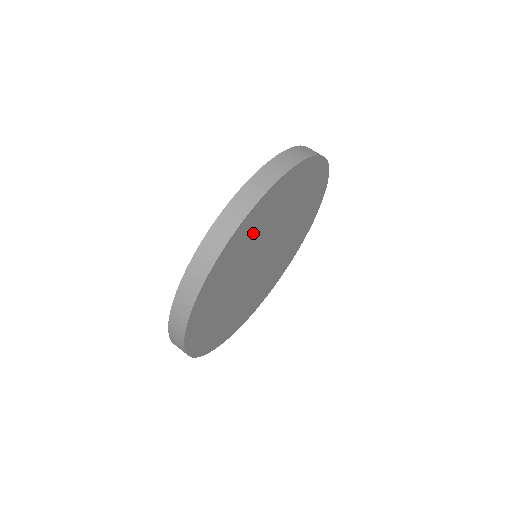
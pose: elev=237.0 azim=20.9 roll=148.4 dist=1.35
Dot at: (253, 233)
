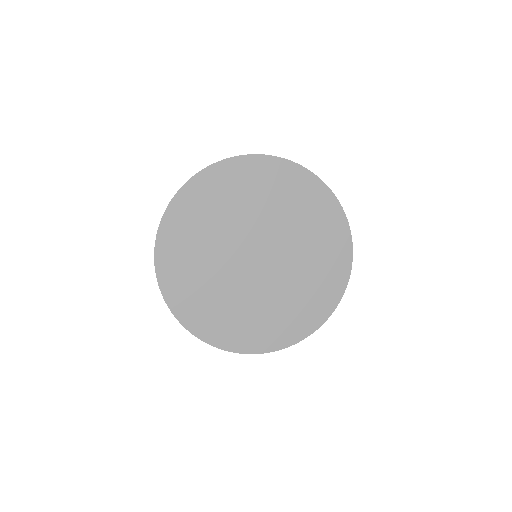
Dot at: (280, 193)
